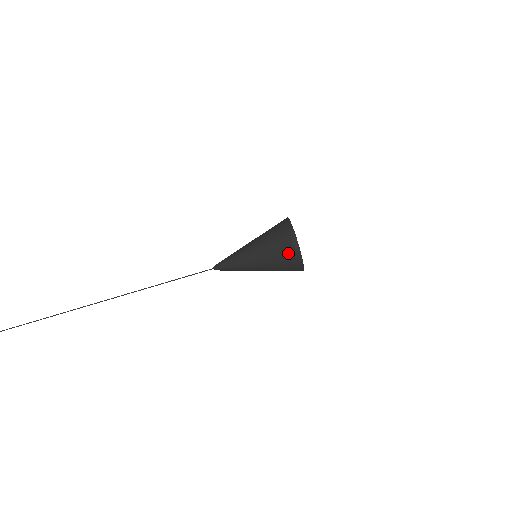
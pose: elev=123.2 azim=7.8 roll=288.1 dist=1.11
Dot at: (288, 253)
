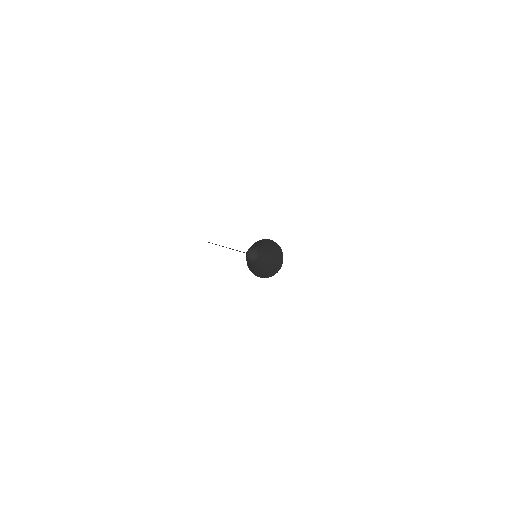
Dot at: (246, 260)
